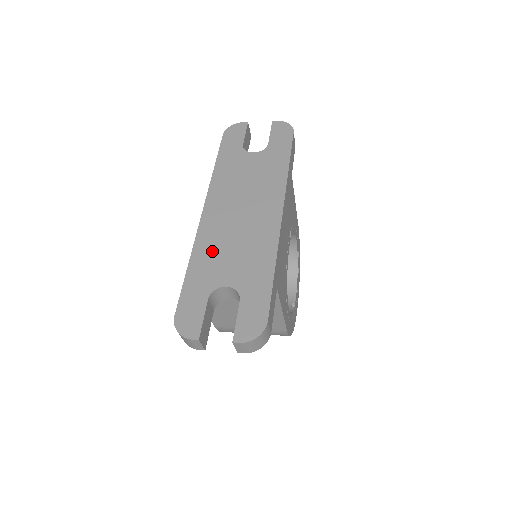
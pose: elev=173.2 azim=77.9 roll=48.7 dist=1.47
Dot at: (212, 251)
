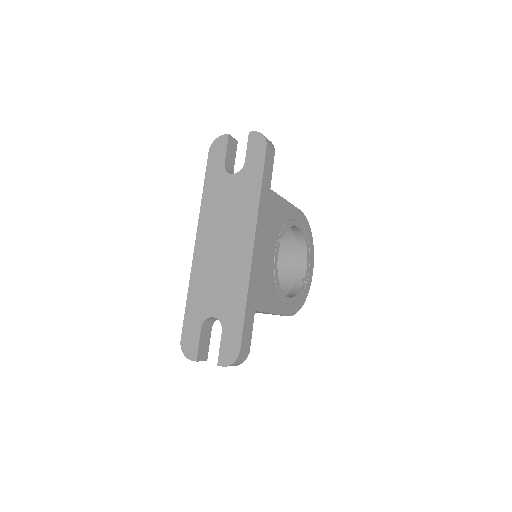
Dot at: (203, 283)
